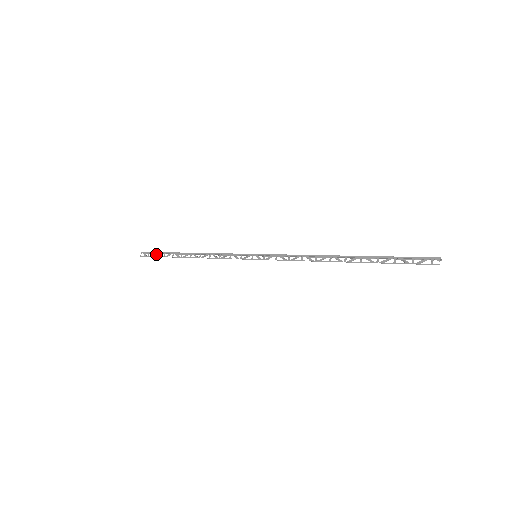
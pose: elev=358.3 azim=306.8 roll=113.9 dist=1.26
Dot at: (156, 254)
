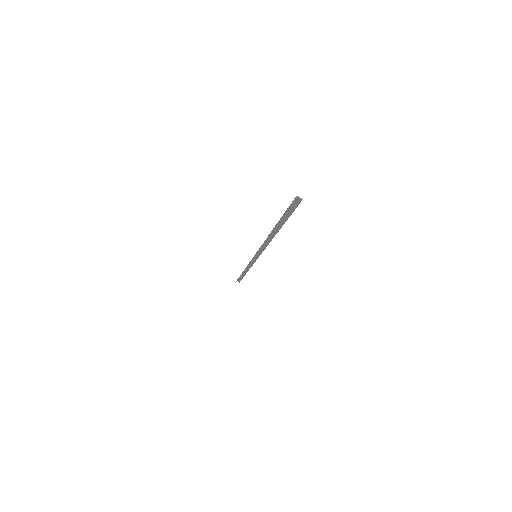
Dot at: occluded
